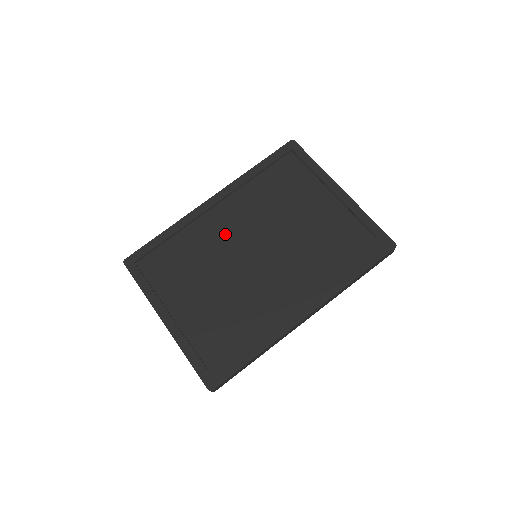
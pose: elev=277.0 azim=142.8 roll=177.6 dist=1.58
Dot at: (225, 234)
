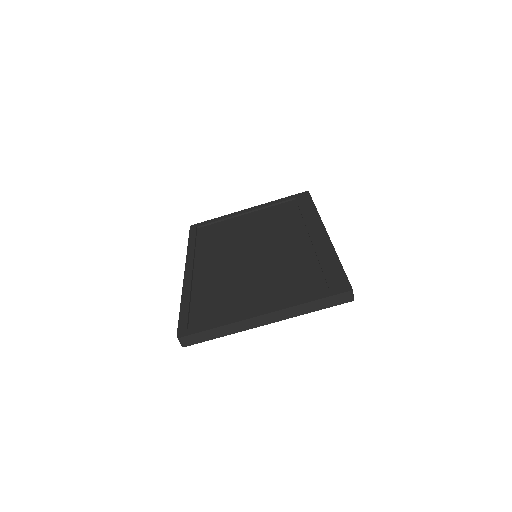
Dot at: (222, 267)
